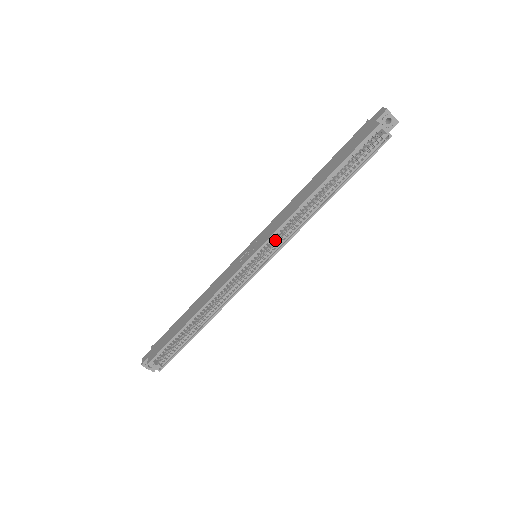
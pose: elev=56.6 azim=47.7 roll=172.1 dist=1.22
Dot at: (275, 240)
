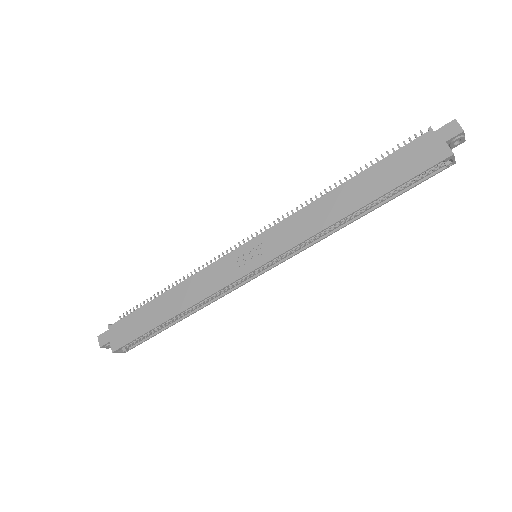
Dot at: occluded
